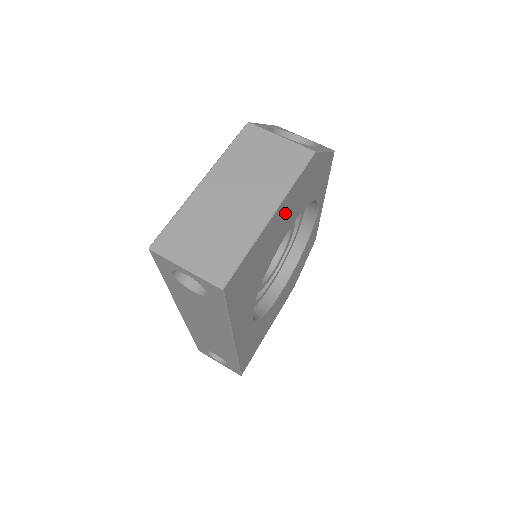
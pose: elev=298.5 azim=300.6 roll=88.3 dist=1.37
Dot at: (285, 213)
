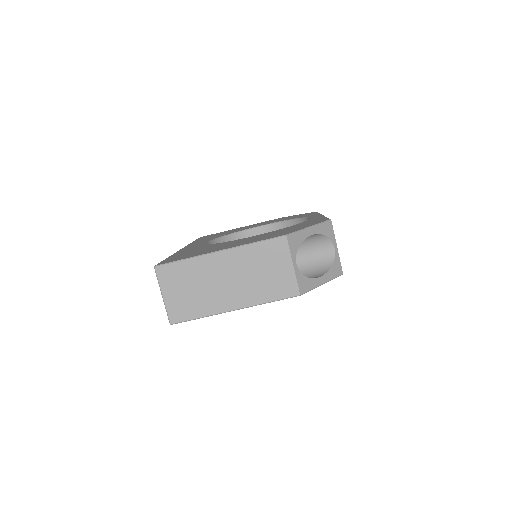
Dot at: occluded
